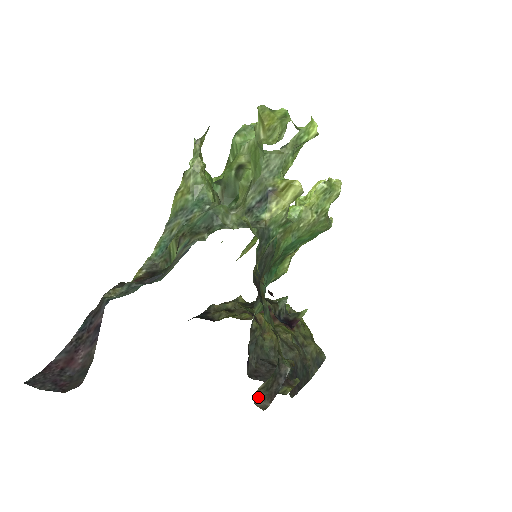
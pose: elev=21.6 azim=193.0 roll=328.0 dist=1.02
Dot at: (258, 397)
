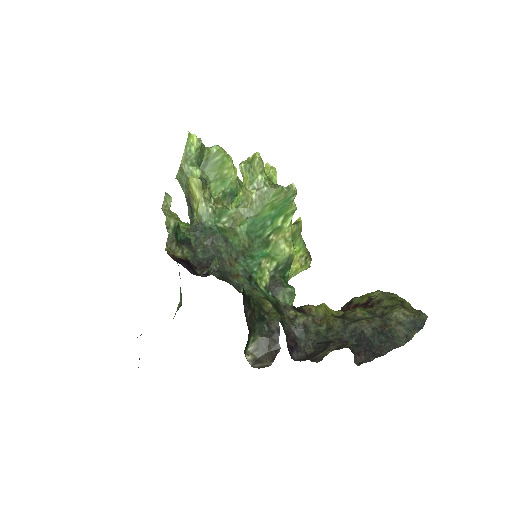
Dot at: (257, 360)
